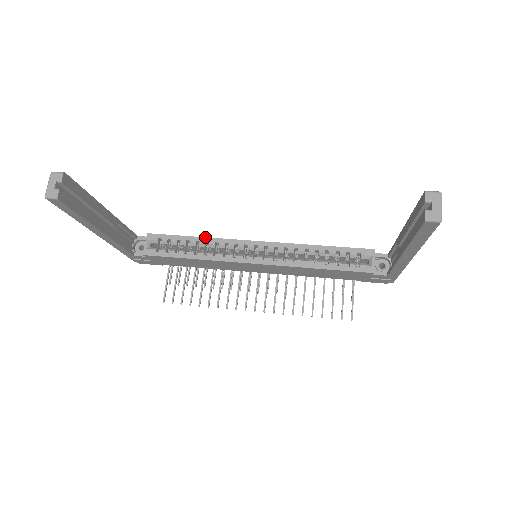
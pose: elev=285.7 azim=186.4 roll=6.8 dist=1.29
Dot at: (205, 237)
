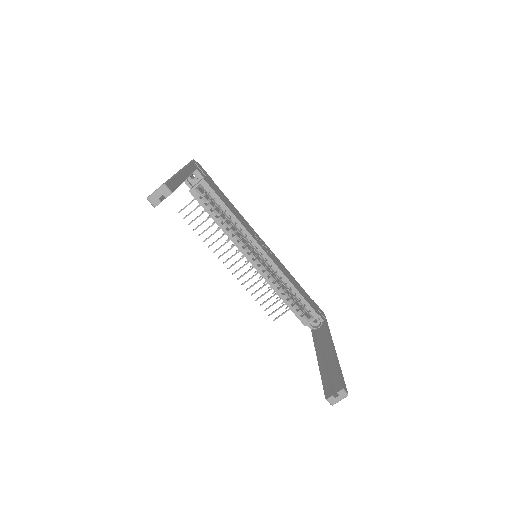
Dot at: (237, 218)
